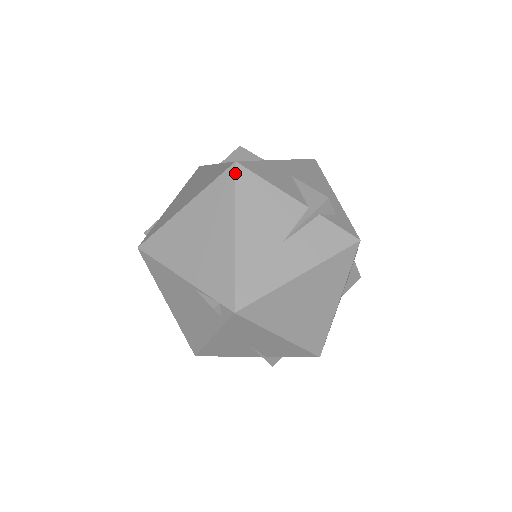
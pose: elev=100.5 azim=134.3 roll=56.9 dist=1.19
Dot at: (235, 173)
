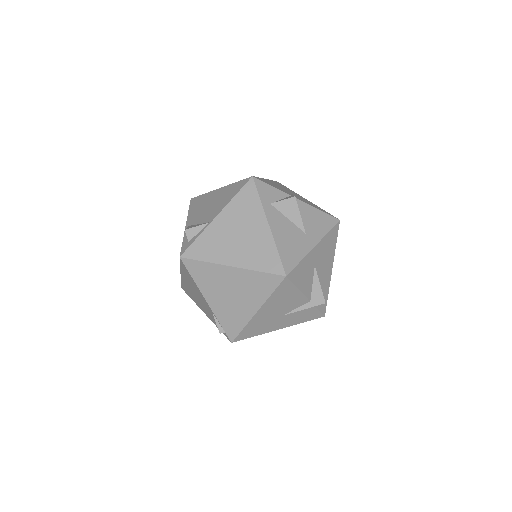
Dot at: (281, 282)
